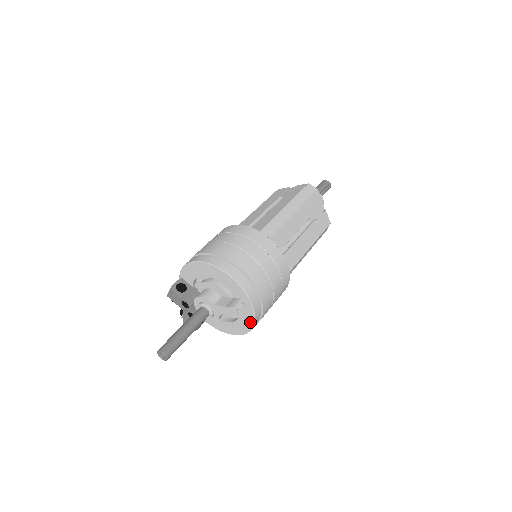
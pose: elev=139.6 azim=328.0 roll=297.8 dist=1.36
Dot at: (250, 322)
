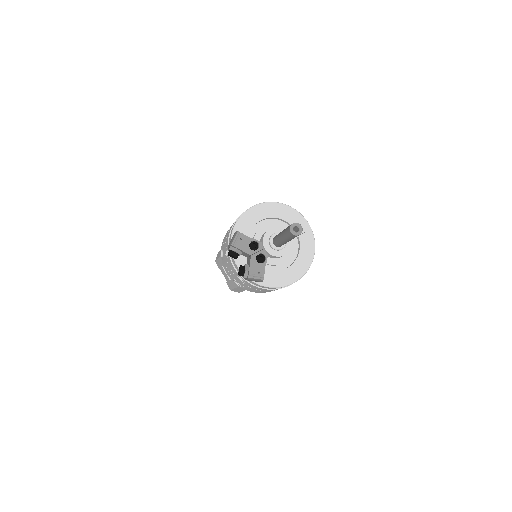
Dot at: (311, 253)
